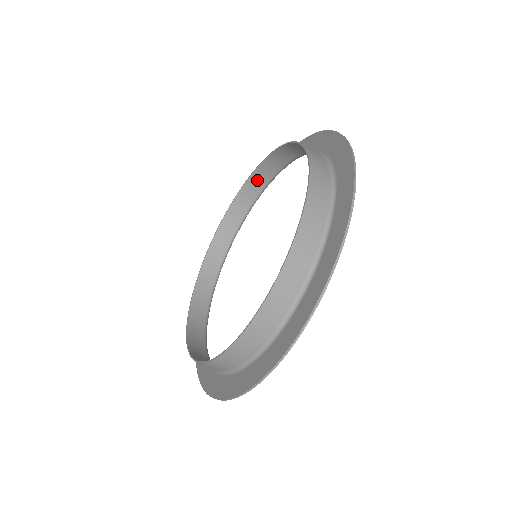
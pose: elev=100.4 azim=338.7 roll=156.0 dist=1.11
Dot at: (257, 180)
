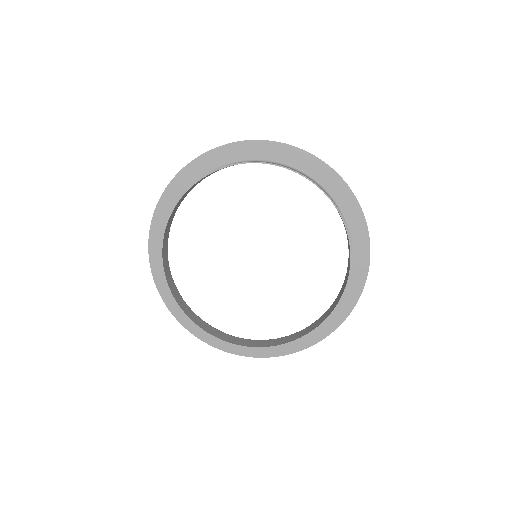
Dot at: occluded
